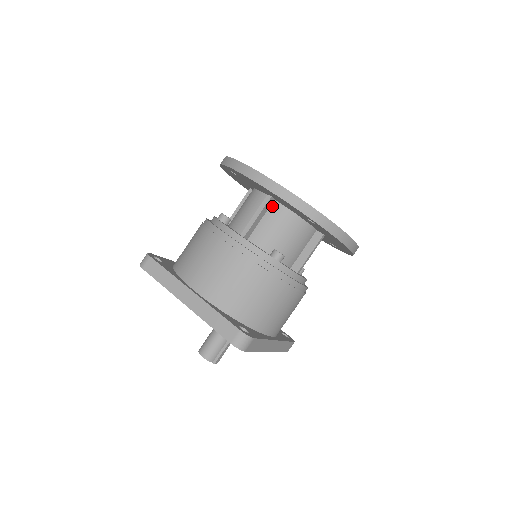
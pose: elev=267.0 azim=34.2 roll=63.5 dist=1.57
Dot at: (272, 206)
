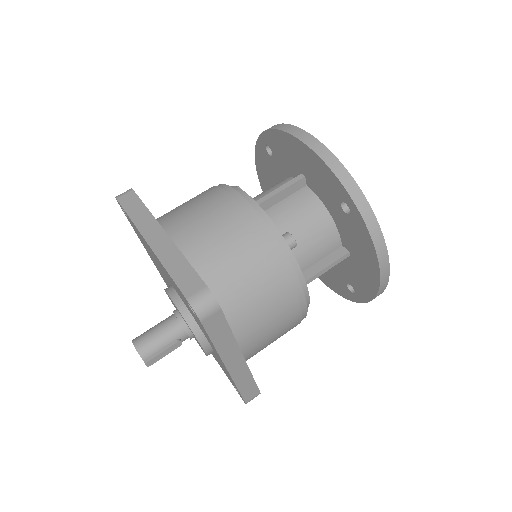
Dot at: (301, 190)
